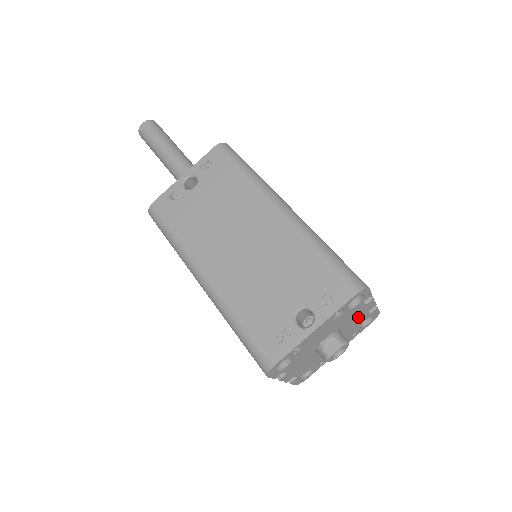
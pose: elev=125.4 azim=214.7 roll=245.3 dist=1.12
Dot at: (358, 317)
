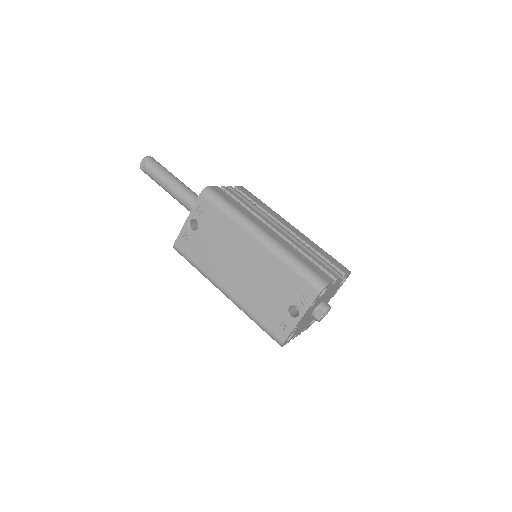
Dot at: (332, 288)
